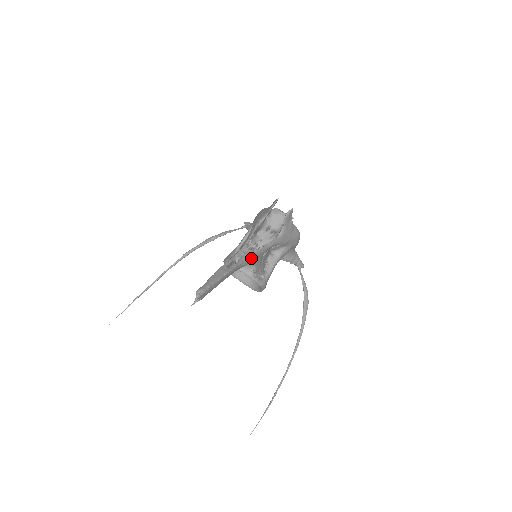
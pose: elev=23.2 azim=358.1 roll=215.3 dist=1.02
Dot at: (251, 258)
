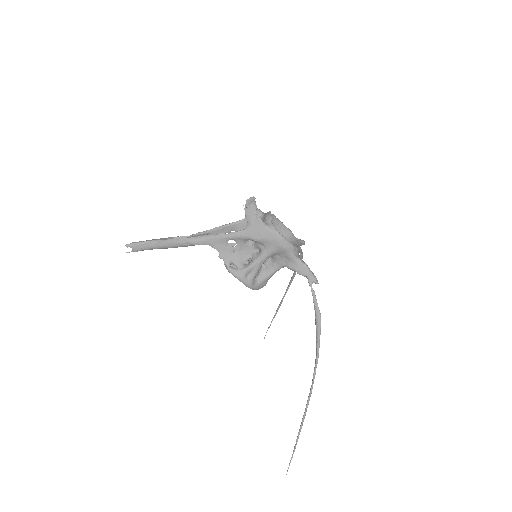
Dot at: (204, 240)
